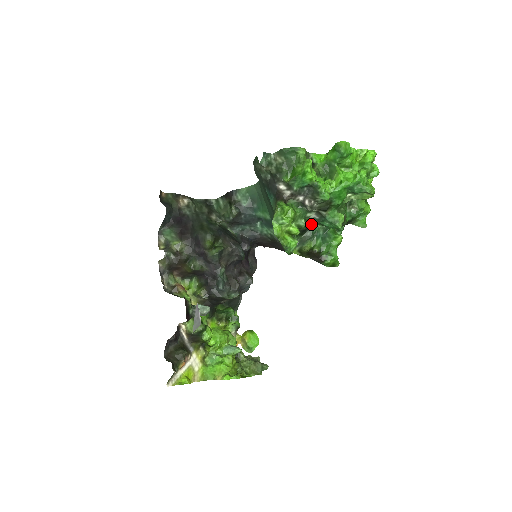
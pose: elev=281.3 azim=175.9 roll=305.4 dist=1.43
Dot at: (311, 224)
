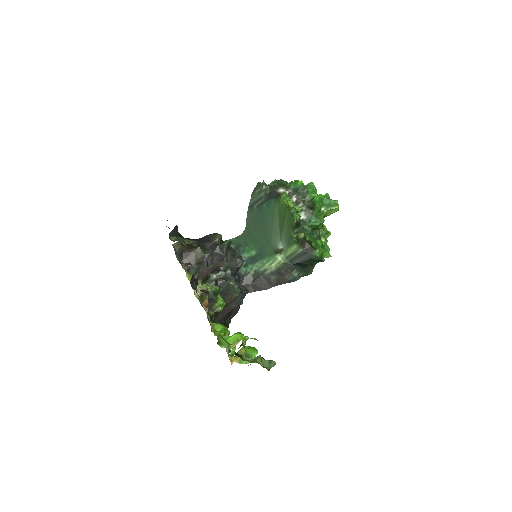
Dot at: (301, 224)
